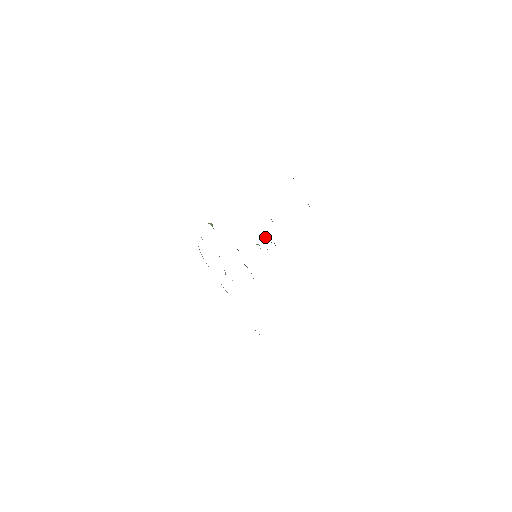
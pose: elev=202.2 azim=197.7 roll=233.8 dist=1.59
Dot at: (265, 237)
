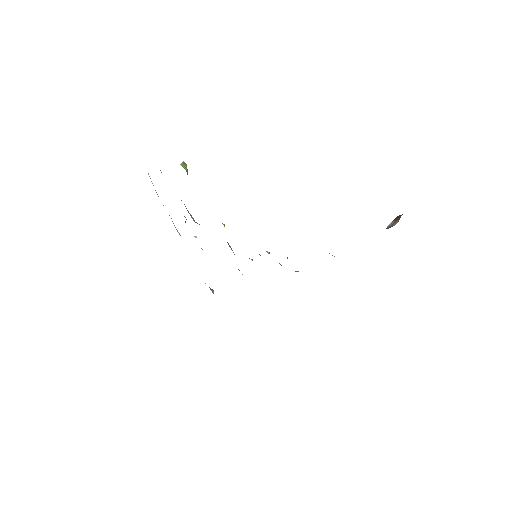
Dot at: (287, 257)
